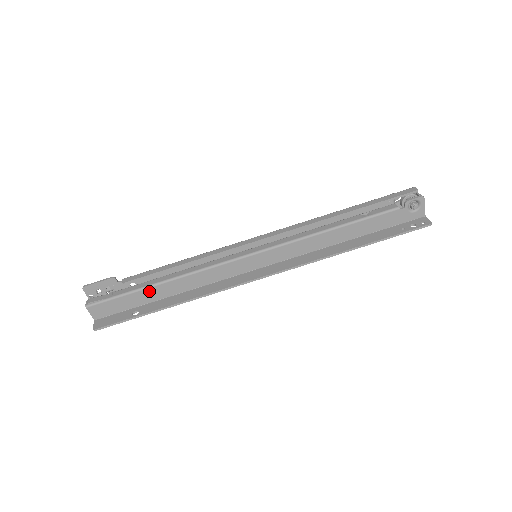
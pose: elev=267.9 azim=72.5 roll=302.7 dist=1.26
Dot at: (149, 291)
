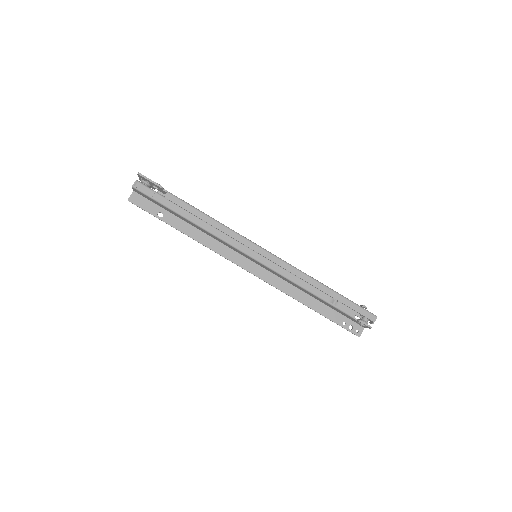
Dot at: (177, 214)
